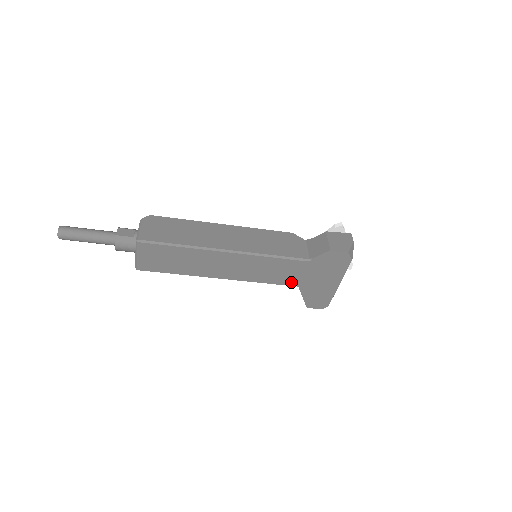
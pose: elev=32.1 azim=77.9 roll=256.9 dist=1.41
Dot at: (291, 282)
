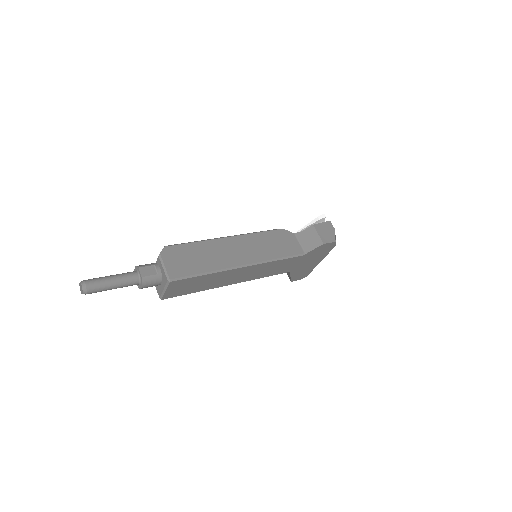
Dot at: (286, 270)
